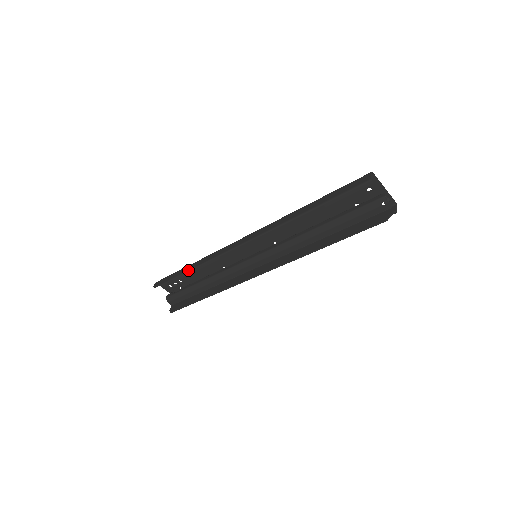
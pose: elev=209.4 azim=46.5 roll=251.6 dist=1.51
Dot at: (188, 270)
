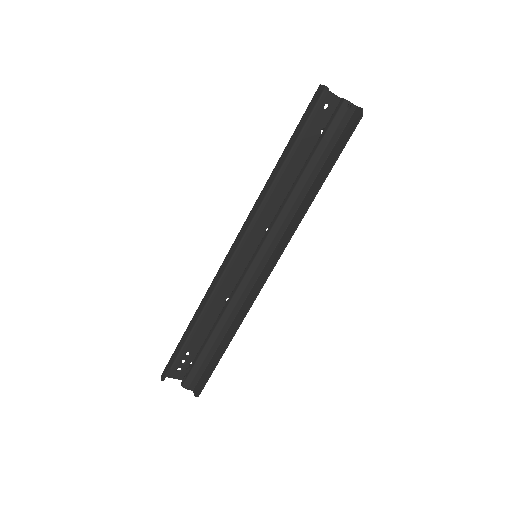
Dot at: (193, 325)
